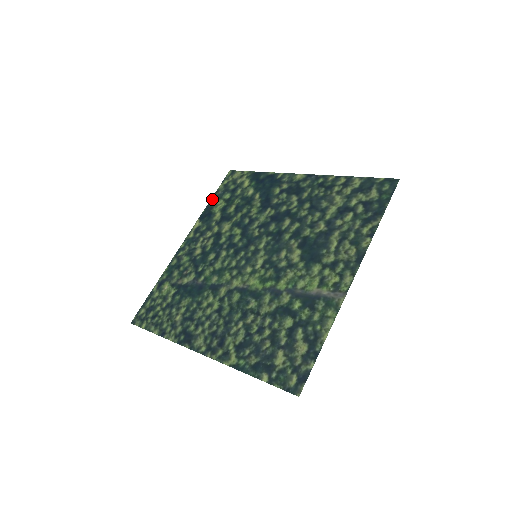
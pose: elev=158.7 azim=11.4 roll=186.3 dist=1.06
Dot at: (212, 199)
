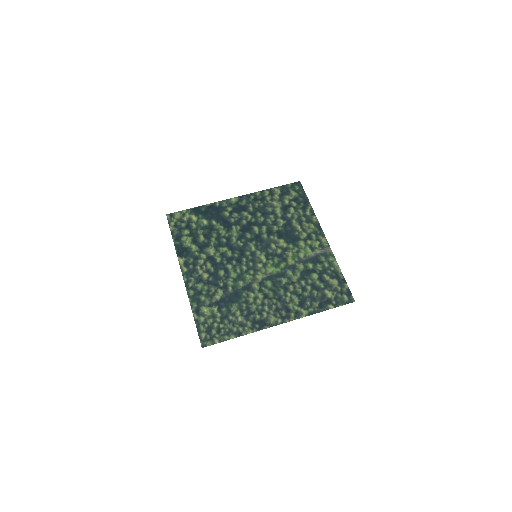
Dot at: (174, 239)
